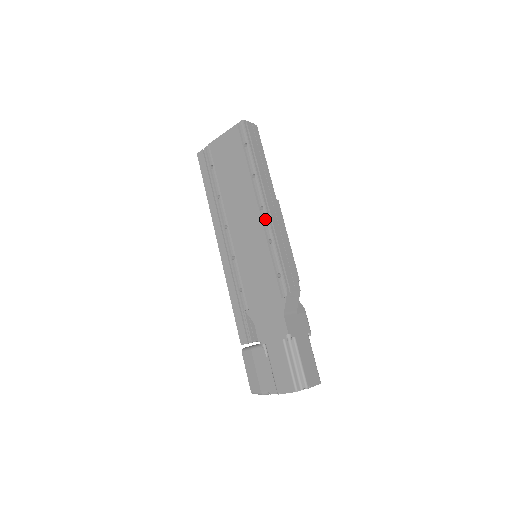
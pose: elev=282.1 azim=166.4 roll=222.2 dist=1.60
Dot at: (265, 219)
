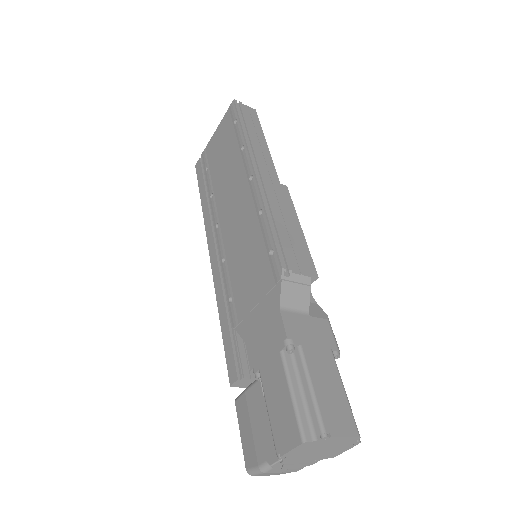
Dot at: (254, 188)
